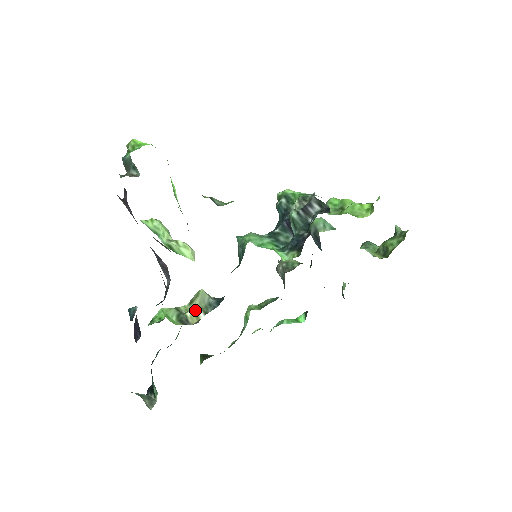
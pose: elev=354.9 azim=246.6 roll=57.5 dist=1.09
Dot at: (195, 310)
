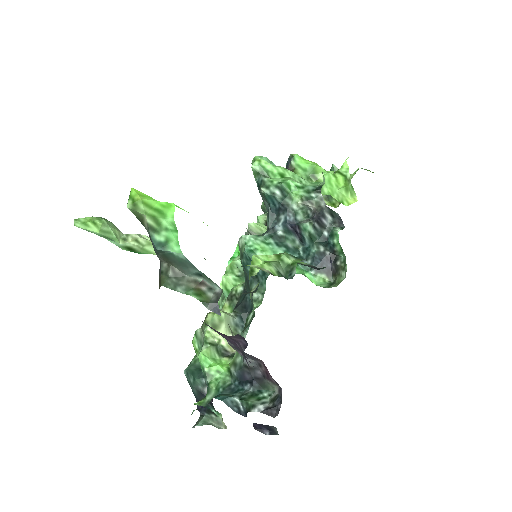
Dot at: occluded
